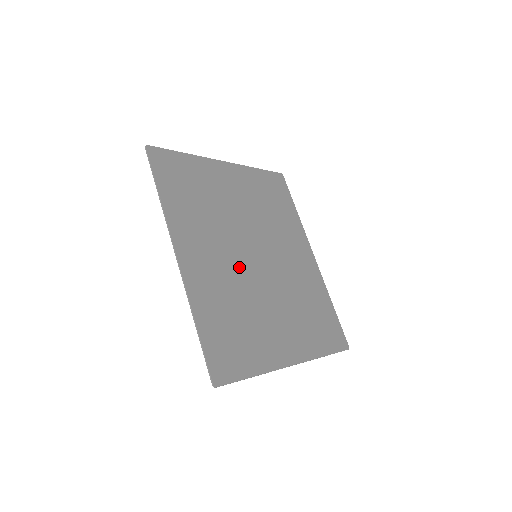
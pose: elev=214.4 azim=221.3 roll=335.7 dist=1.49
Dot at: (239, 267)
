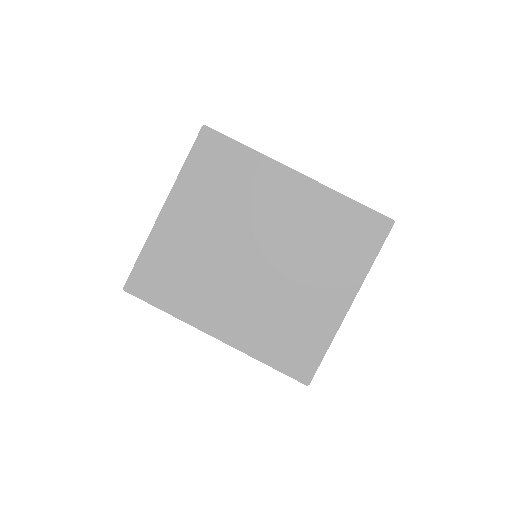
Dot at: (253, 286)
